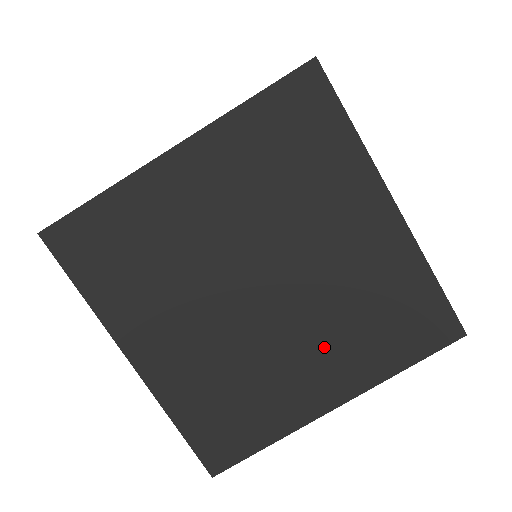
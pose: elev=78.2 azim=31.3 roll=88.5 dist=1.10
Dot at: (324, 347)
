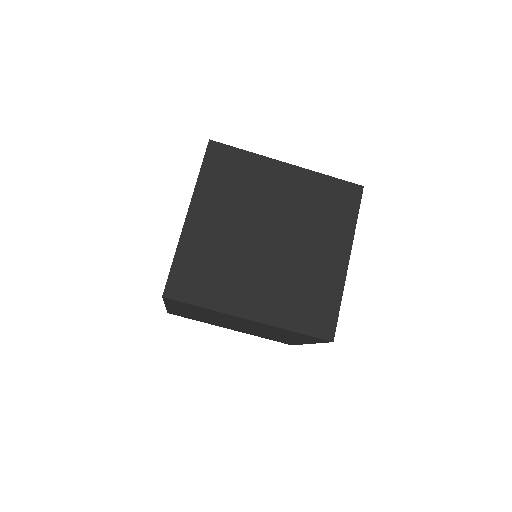
Dot at: (318, 240)
